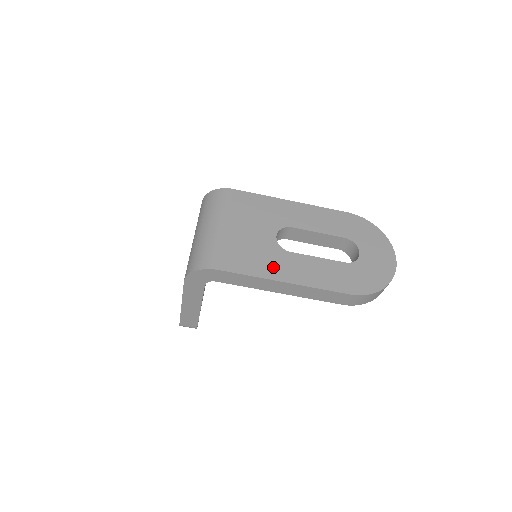
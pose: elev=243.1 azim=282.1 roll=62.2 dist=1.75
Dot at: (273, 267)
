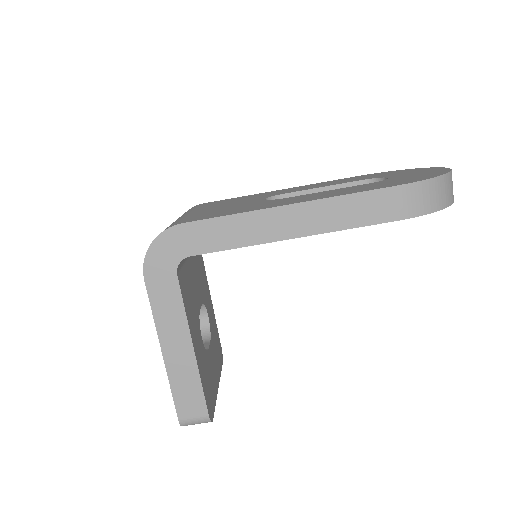
Dot at: (265, 205)
